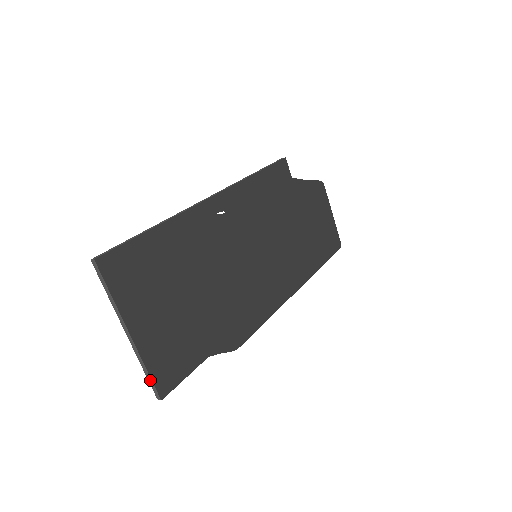
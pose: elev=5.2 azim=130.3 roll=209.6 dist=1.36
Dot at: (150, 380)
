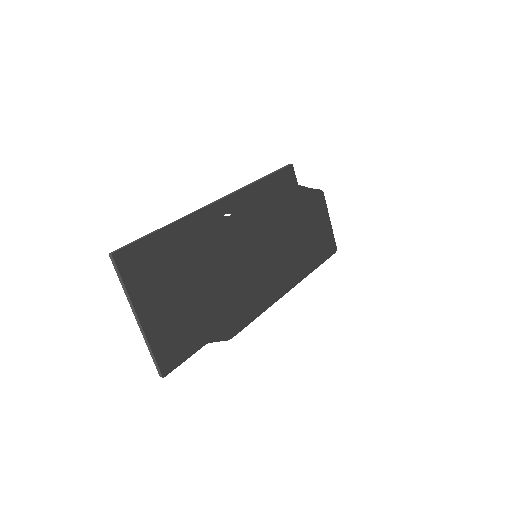
Dot at: (154, 360)
